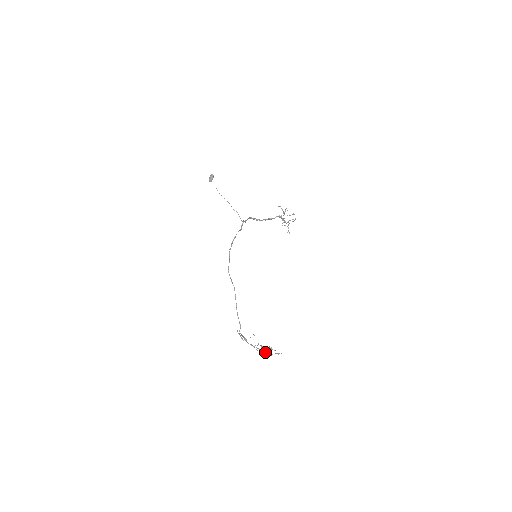
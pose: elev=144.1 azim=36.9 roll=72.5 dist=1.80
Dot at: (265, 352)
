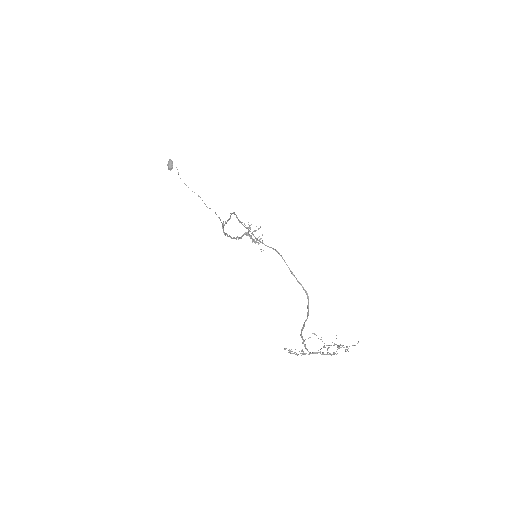
Dot at: occluded
